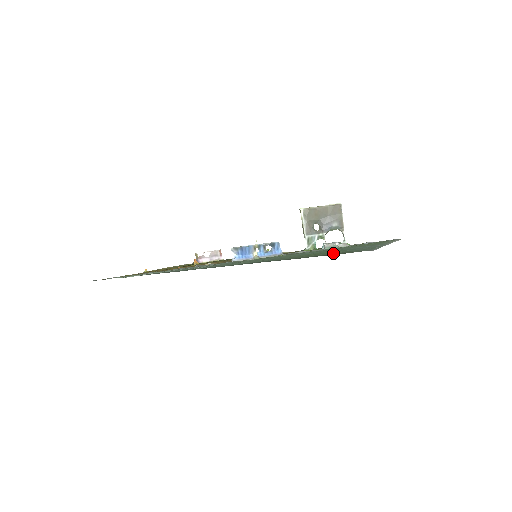
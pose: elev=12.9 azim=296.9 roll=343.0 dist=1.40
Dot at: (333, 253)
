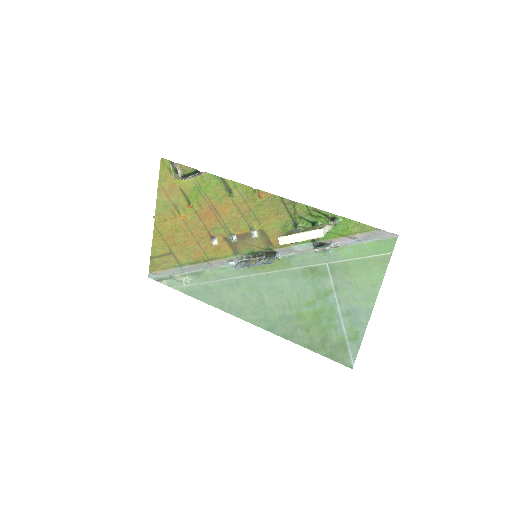
Dot at: (326, 341)
